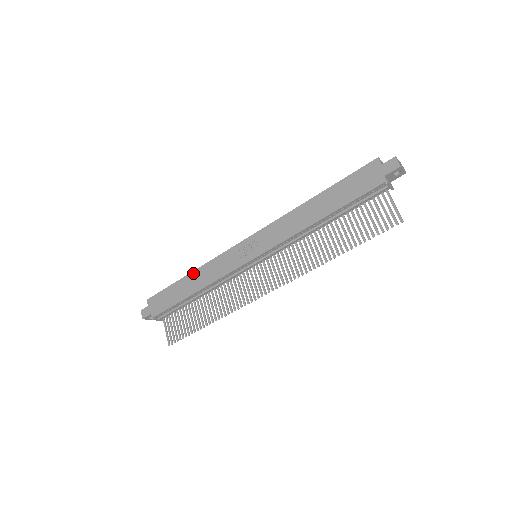
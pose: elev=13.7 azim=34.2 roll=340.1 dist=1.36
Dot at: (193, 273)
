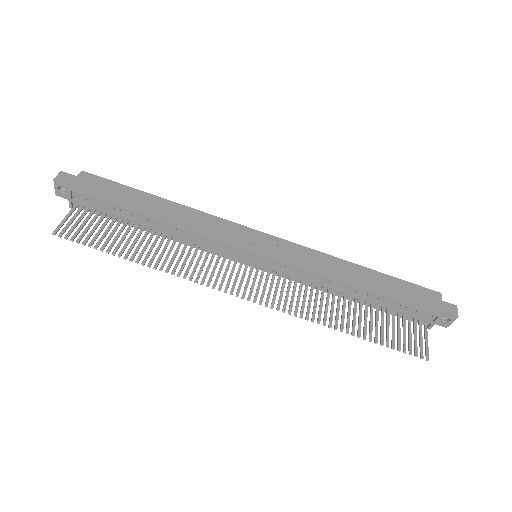
Dot at: (172, 203)
